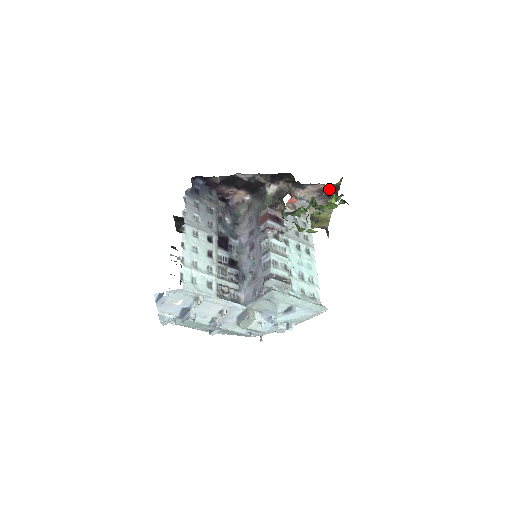
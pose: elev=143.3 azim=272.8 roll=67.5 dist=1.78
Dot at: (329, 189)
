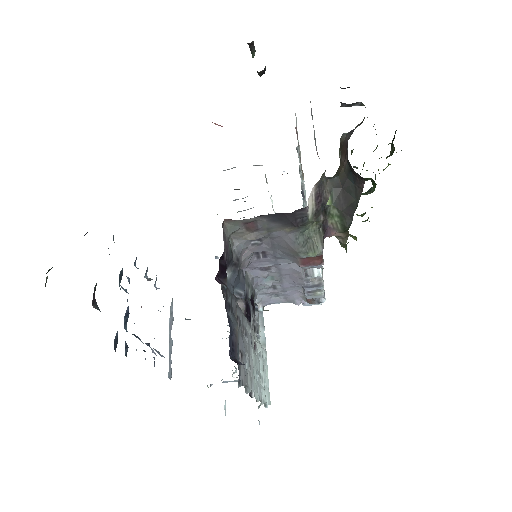
Dot at: occluded
